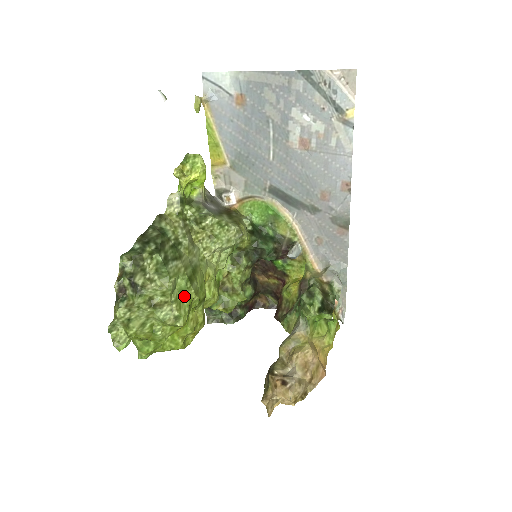
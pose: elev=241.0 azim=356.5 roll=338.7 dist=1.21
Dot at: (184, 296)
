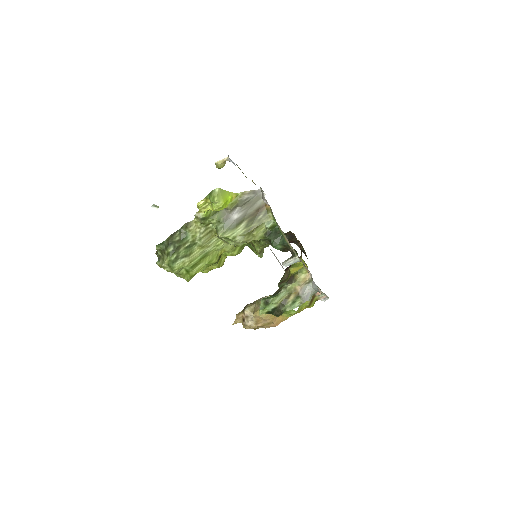
Dot at: (188, 273)
